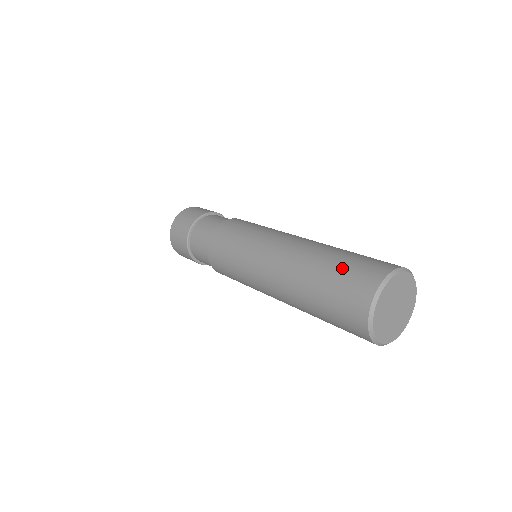
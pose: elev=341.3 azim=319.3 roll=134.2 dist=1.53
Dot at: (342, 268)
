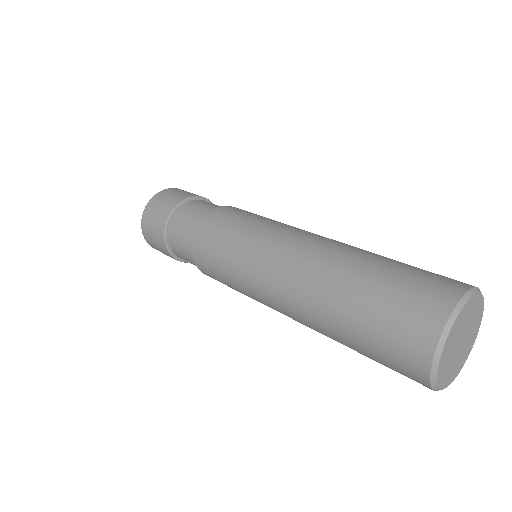
Dot at: (392, 283)
